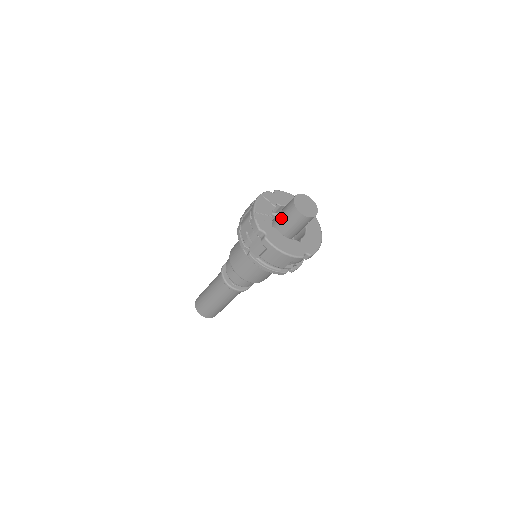
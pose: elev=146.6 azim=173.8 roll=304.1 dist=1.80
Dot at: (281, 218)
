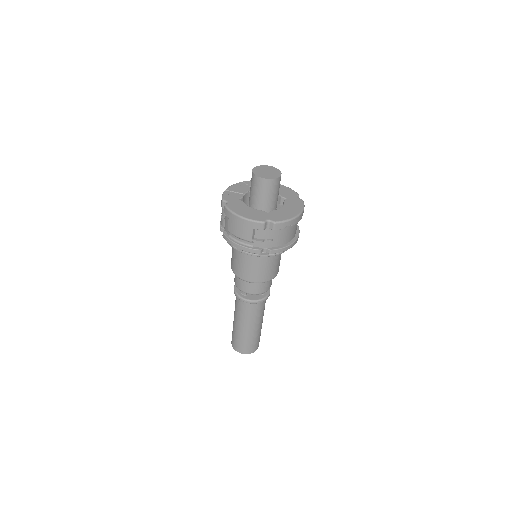
Dot at: (250, 192)
